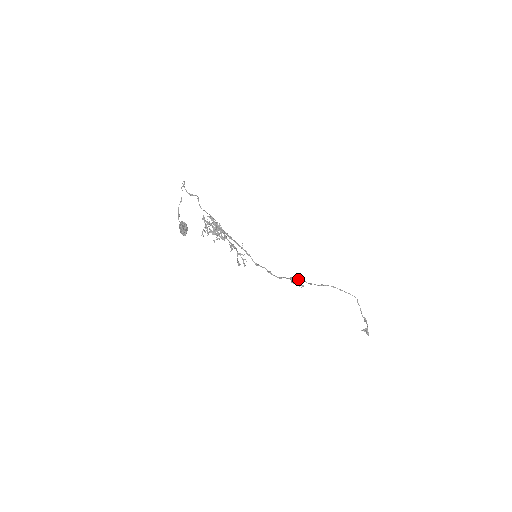
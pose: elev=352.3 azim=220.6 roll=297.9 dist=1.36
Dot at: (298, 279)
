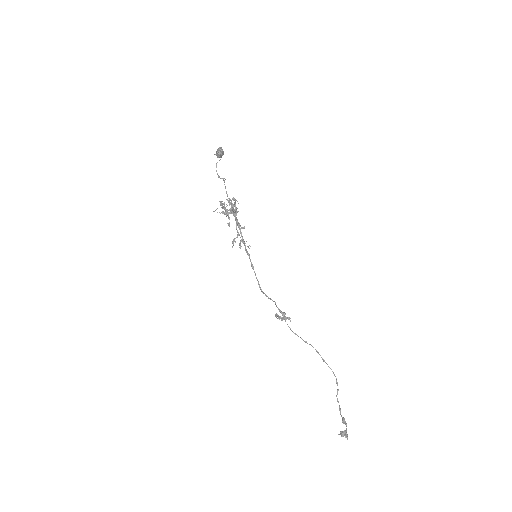
Dot at: occluded
